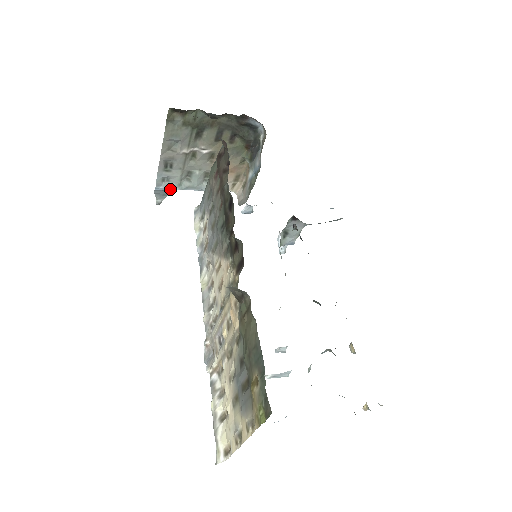
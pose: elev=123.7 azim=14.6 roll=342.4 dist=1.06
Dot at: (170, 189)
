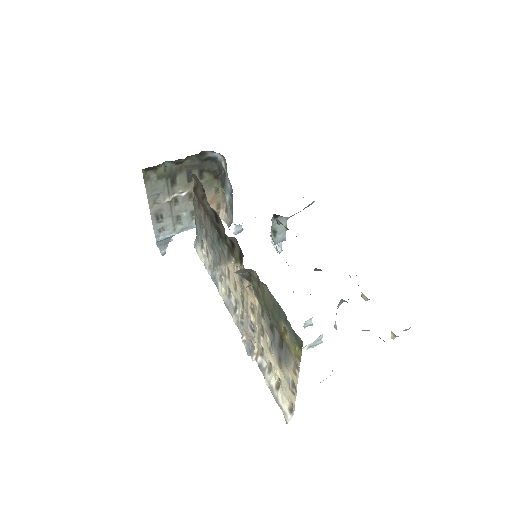
Dot at: (168, 237)
